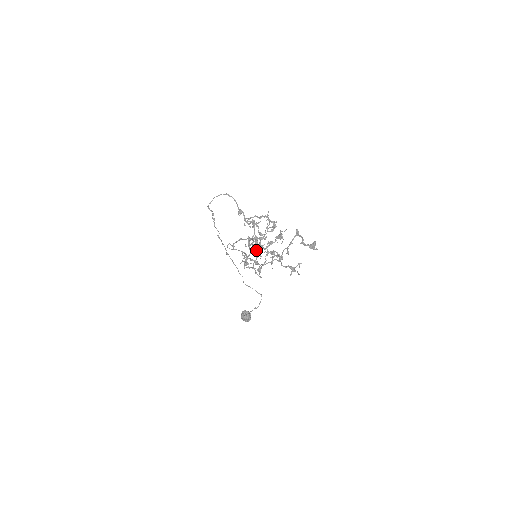
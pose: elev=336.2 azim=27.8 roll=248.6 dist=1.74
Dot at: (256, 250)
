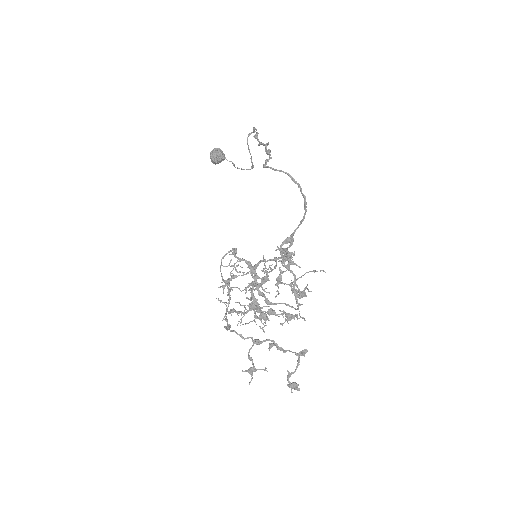
Dot at: occluded
